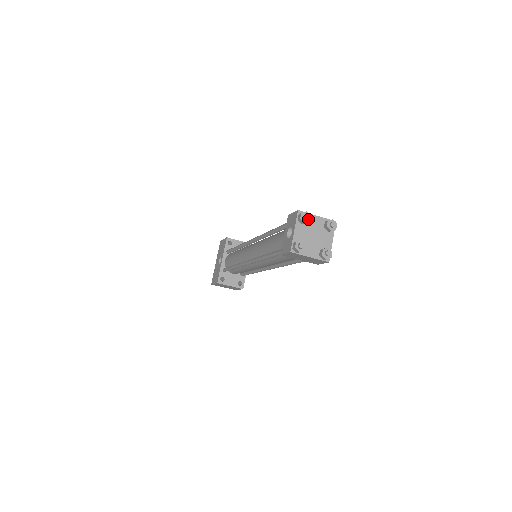
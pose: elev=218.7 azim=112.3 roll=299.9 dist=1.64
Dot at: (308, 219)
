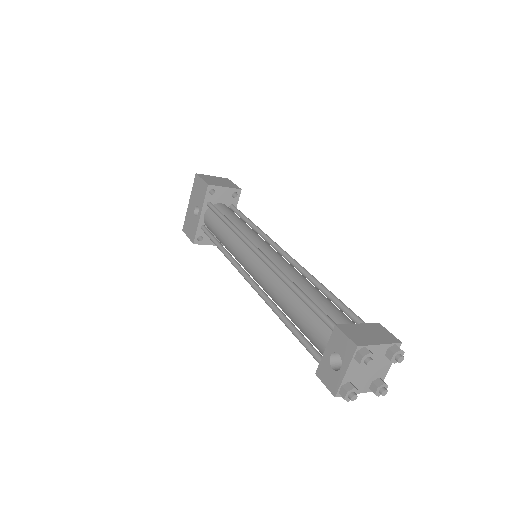
Dot at: (370, 361)
